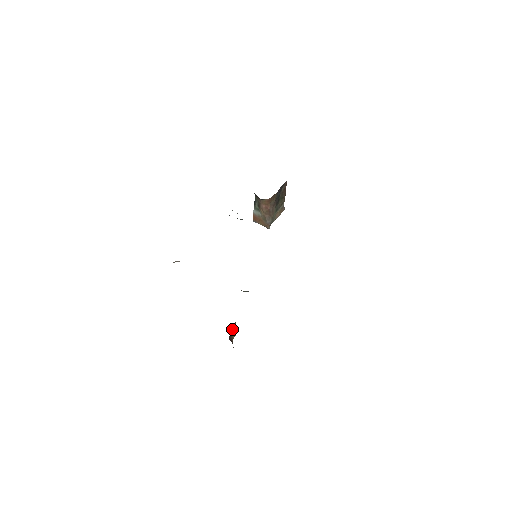
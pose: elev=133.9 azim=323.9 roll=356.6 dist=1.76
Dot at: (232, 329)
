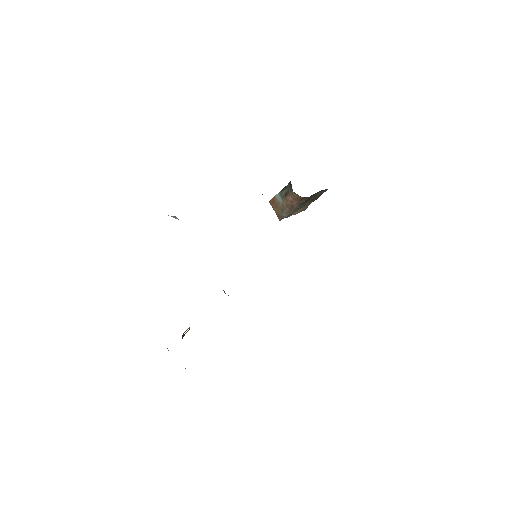
Dot at: occluded
